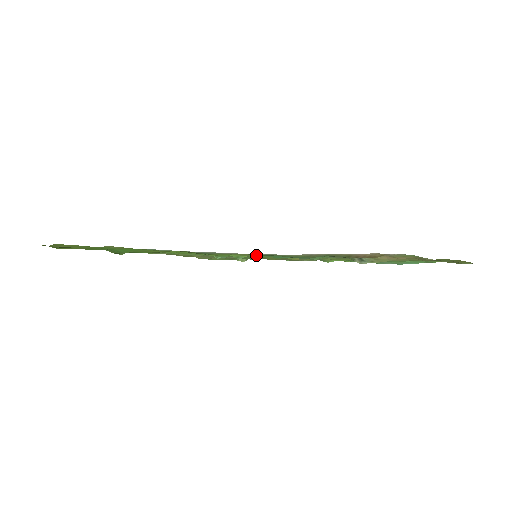
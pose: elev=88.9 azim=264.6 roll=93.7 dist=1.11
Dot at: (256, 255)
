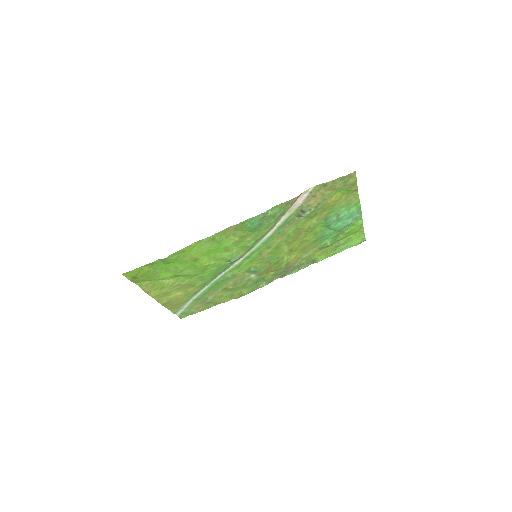
Dot at: (236, 225)
